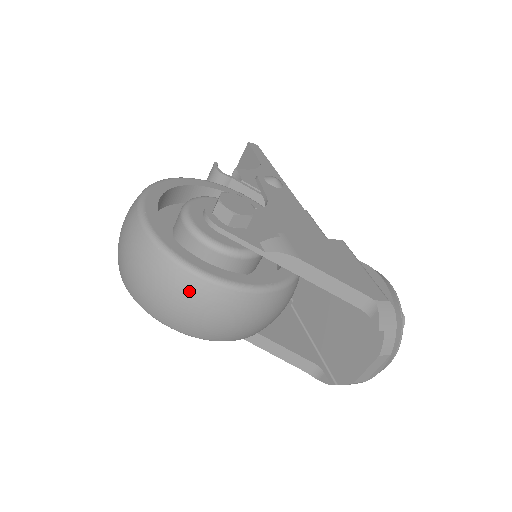
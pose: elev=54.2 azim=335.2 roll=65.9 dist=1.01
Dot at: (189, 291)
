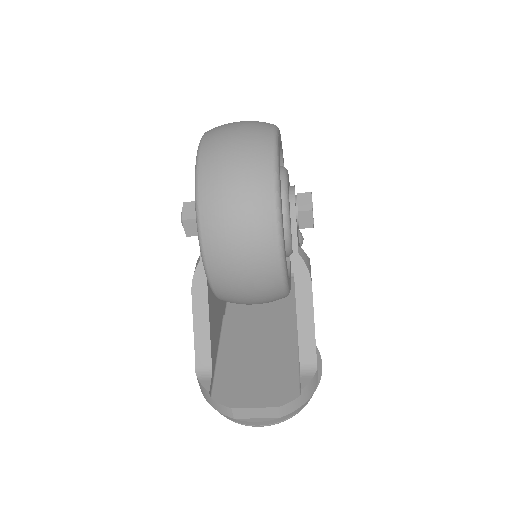
Dot at: (258, 202)
